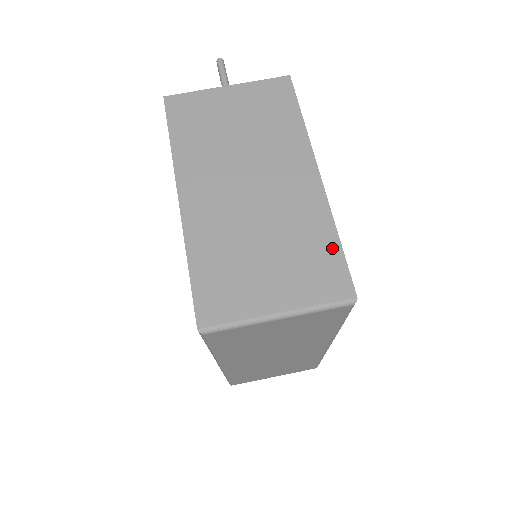
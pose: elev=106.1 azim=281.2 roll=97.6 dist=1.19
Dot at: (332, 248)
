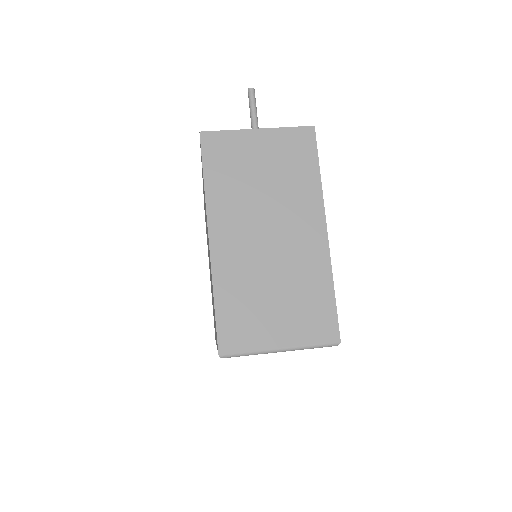
Dot at: (328, 299)
